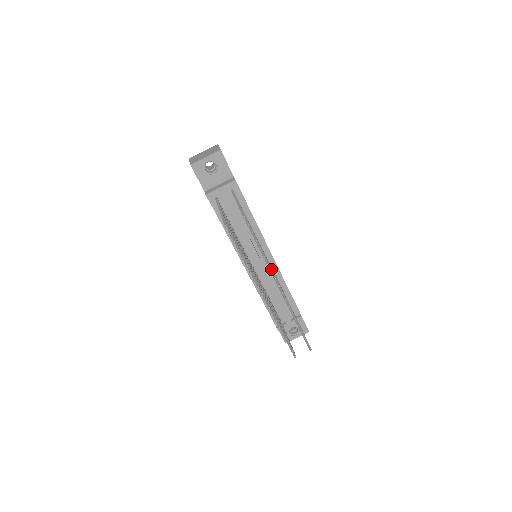
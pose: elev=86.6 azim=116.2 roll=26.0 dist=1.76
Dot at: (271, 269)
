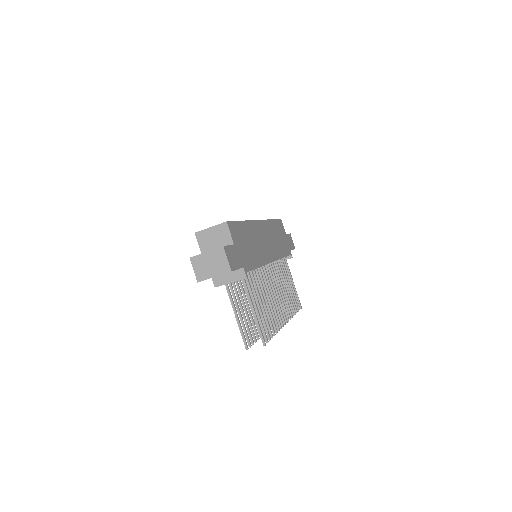
Dot at: (280, 326)
